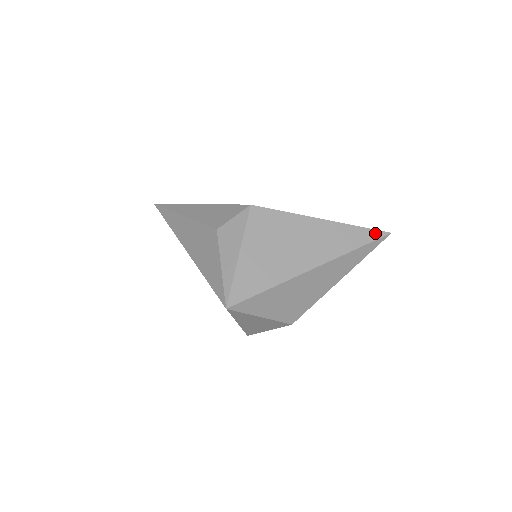
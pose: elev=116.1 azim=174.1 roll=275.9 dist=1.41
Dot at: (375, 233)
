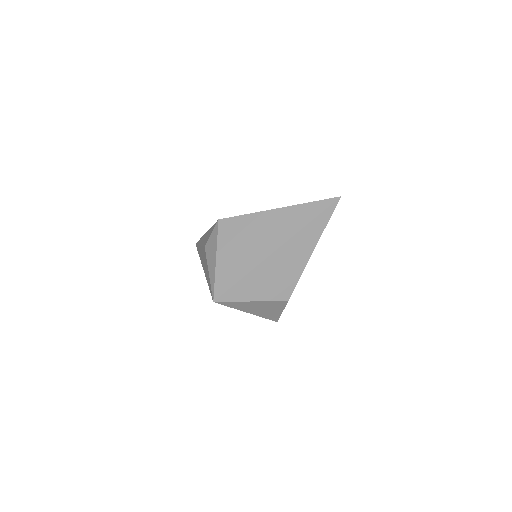
Dot at: (325, 202)
